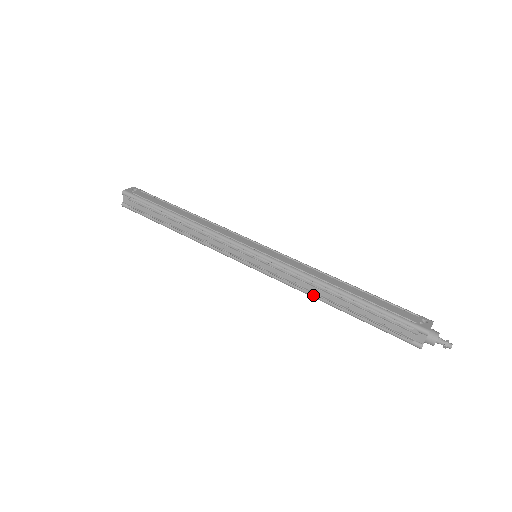
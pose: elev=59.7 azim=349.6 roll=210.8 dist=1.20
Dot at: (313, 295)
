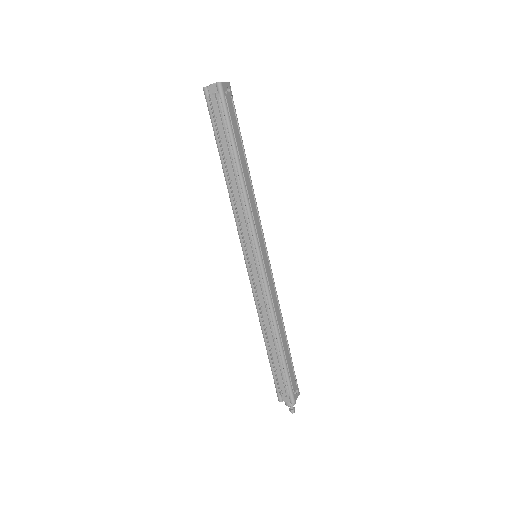
Dot at: (261, 321)
